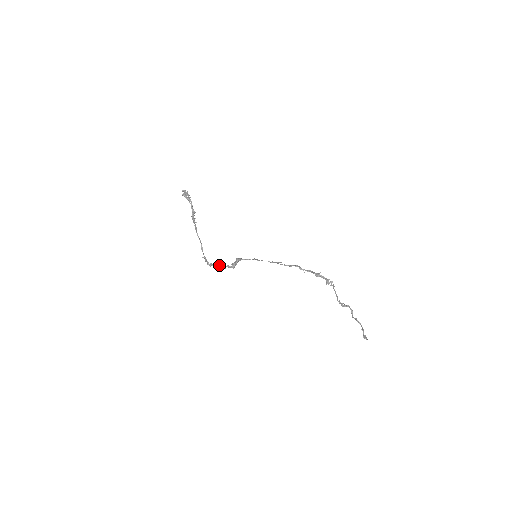
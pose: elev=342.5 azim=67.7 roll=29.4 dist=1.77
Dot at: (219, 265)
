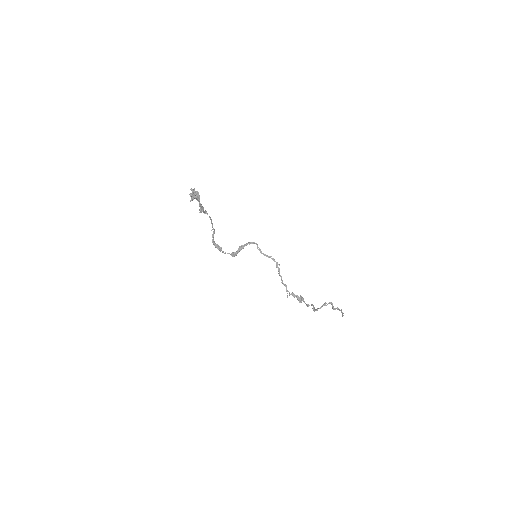
Dot at: (220, 250)
